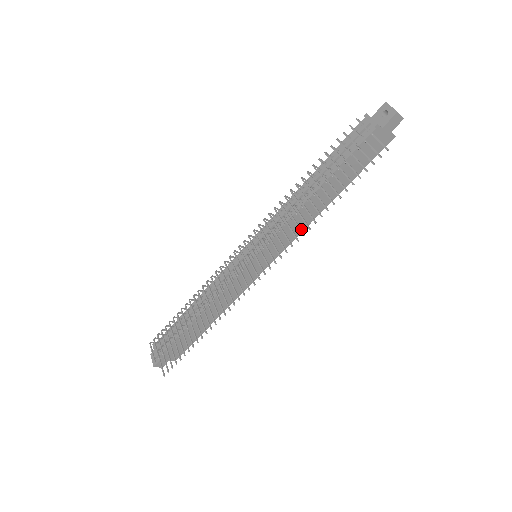
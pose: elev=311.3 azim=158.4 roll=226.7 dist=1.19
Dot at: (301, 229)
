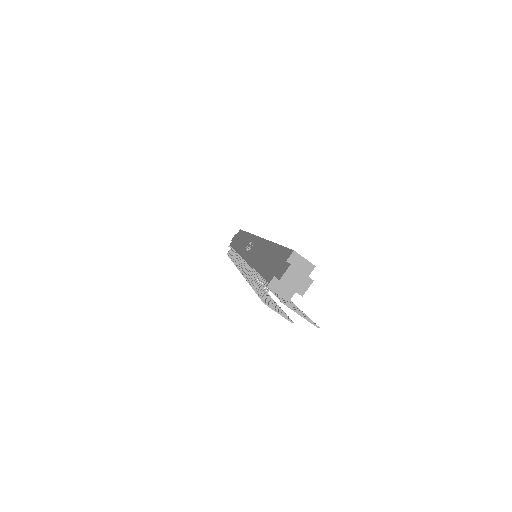
Dot at: occluded
